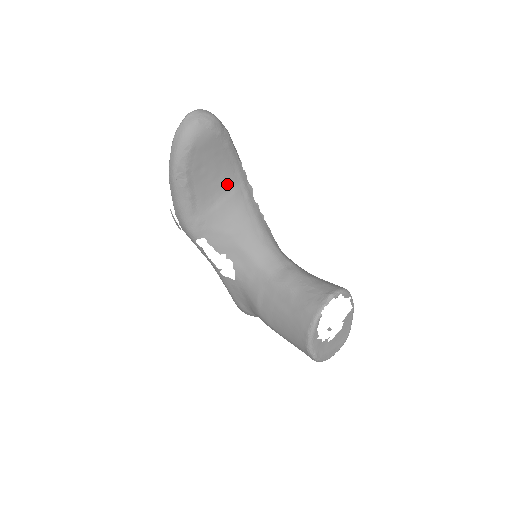
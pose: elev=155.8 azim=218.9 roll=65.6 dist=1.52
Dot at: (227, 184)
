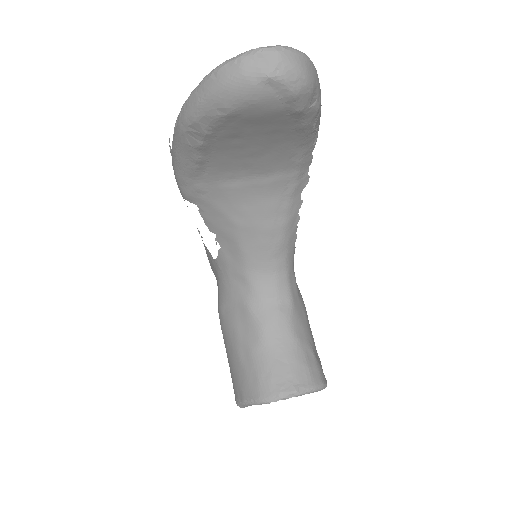
Dot at: (270, 166)
